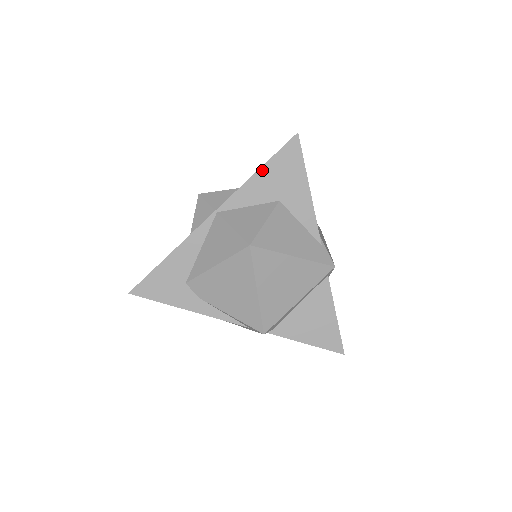
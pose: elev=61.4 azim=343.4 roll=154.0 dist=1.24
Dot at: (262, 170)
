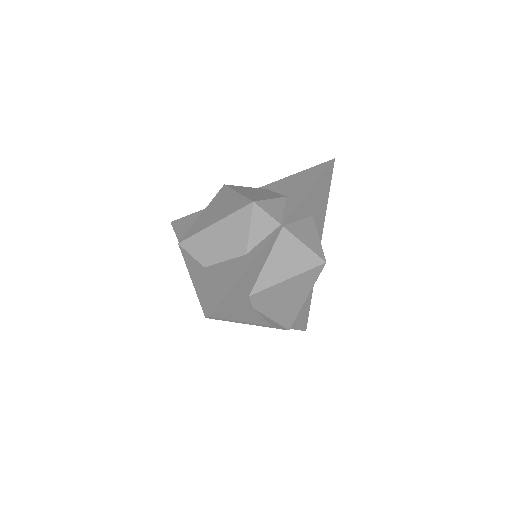
Dot at: (313, 188)
